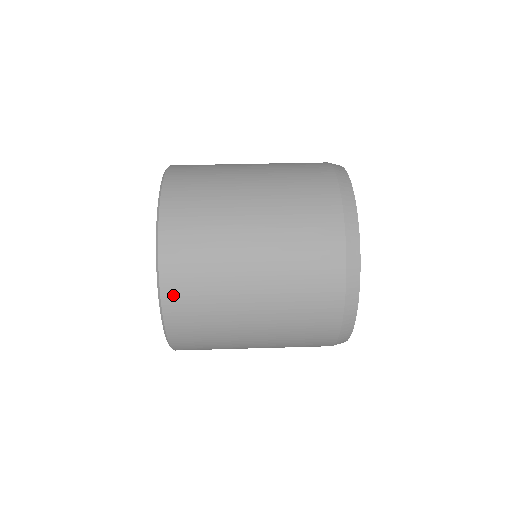
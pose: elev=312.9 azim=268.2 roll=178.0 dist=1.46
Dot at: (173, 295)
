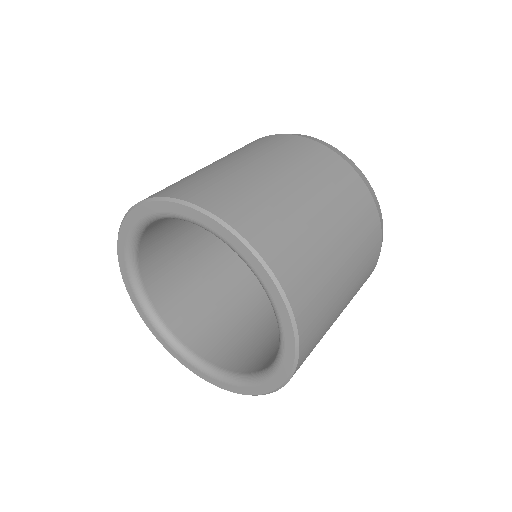
Dot at: (272, 251)
